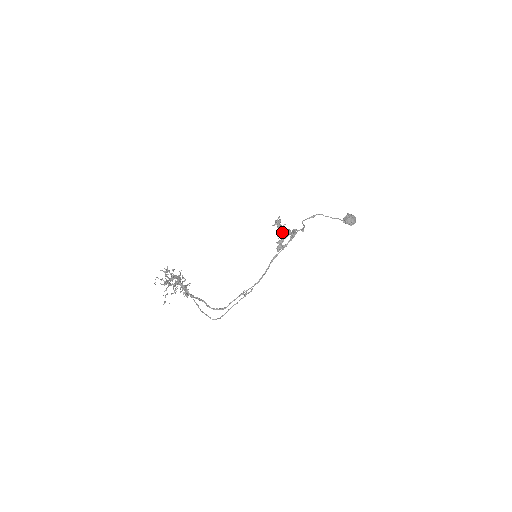
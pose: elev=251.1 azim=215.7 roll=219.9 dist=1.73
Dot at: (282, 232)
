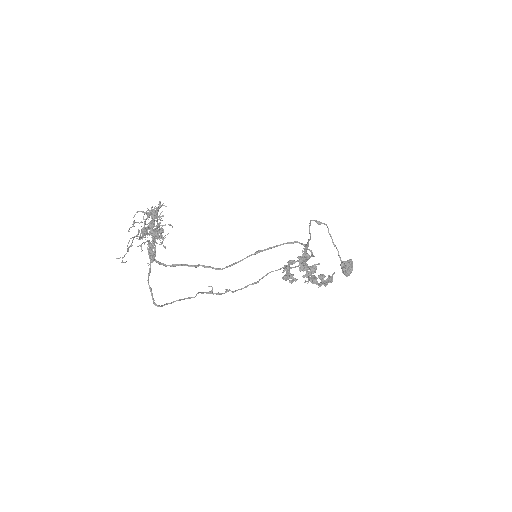
Dot at: (315, 280)
